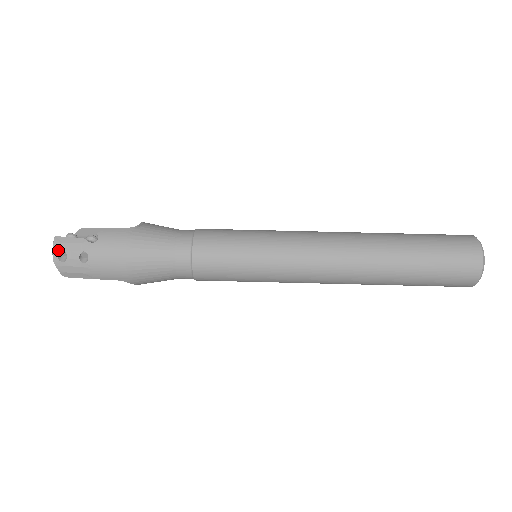
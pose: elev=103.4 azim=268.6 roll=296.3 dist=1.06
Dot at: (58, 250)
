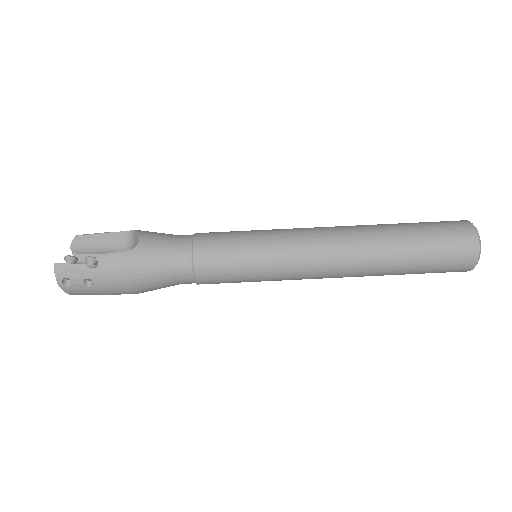
Dot at: (61, 277)
